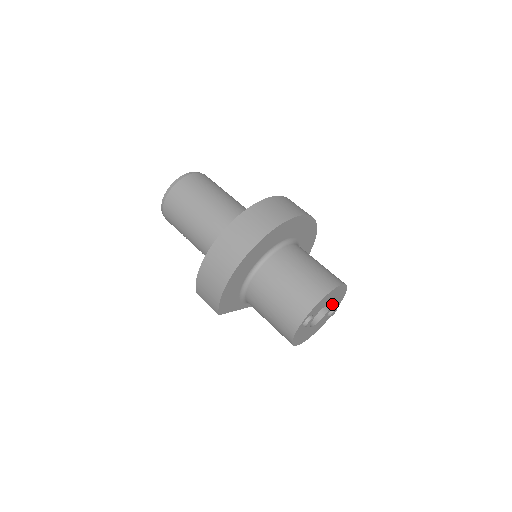
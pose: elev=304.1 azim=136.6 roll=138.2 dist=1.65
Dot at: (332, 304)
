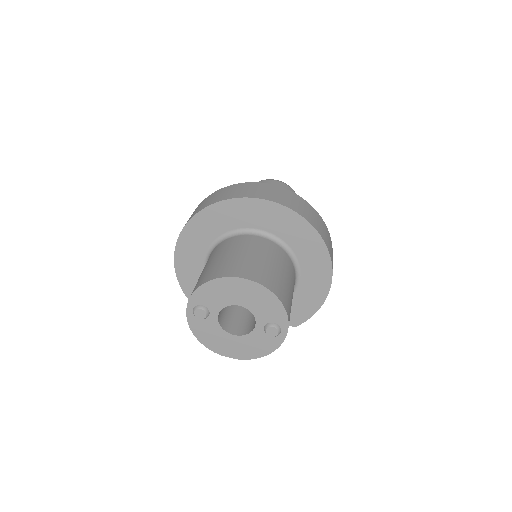
Dot at: (257, 312)
